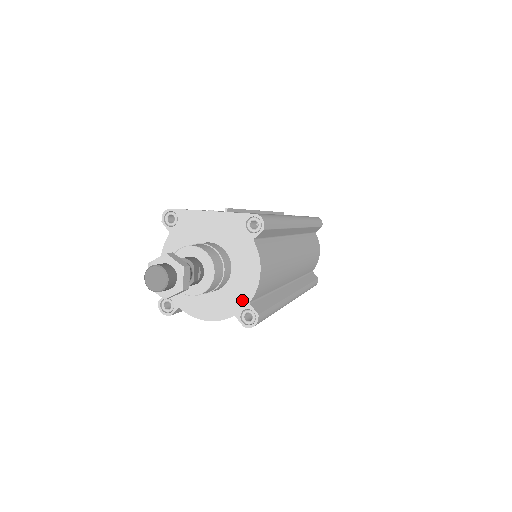
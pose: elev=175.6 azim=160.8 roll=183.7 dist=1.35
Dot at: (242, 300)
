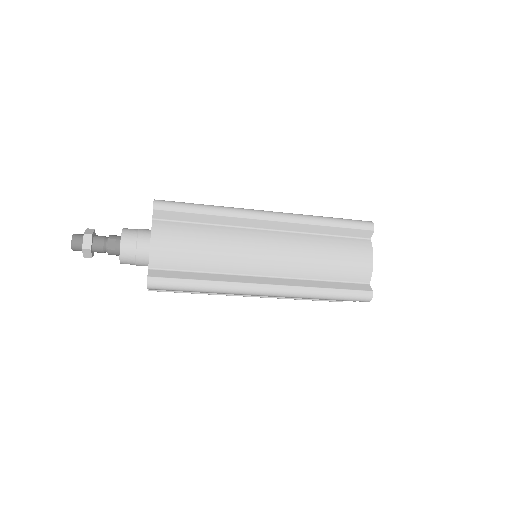
Dot at: (148, 267)
